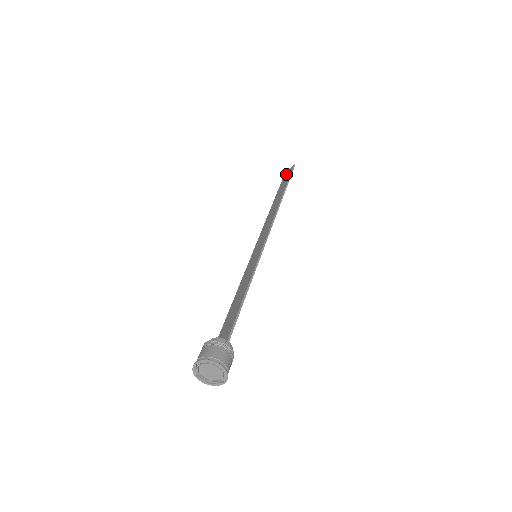
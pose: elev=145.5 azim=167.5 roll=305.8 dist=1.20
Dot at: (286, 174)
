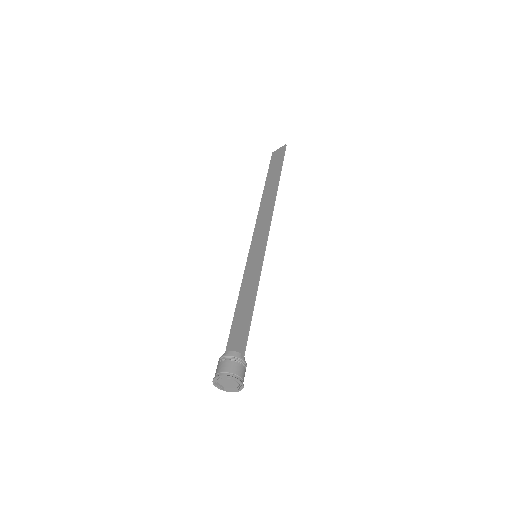
Dot at: (276, 152)
